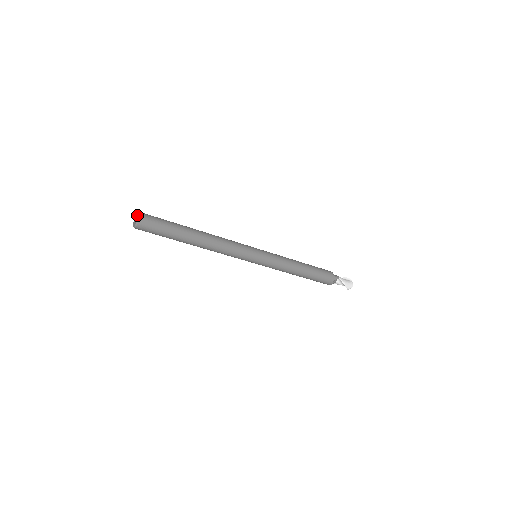
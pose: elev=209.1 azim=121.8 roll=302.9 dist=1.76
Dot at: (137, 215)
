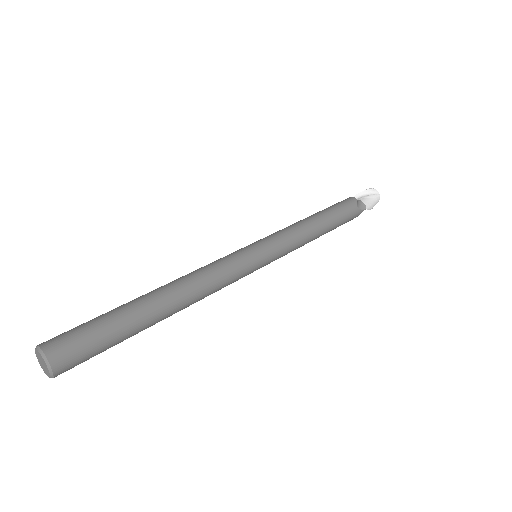
Dot at: (43, 364)
